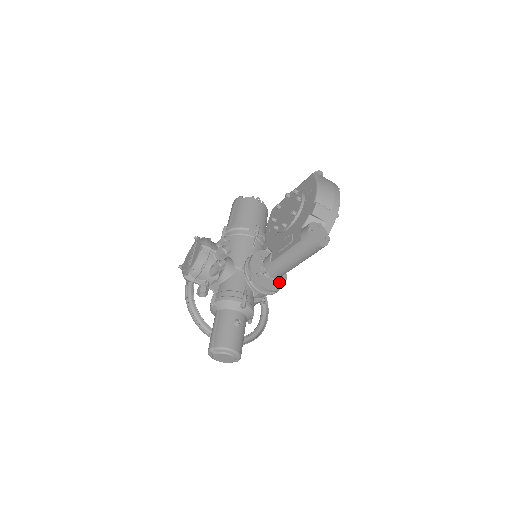
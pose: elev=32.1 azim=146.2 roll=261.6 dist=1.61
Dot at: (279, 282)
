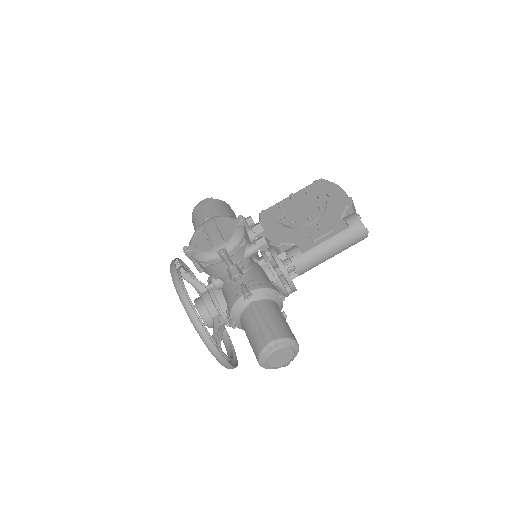
Dot at: occluded
